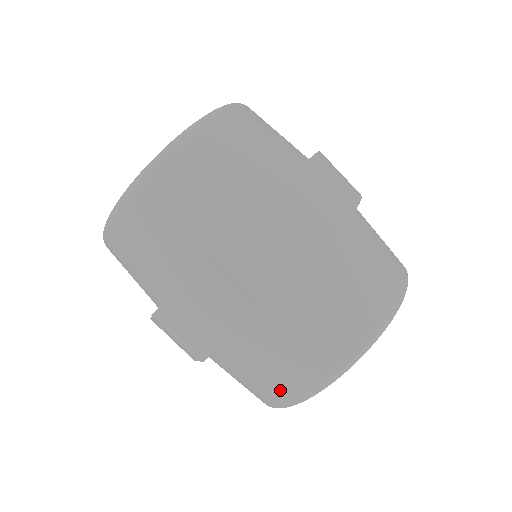
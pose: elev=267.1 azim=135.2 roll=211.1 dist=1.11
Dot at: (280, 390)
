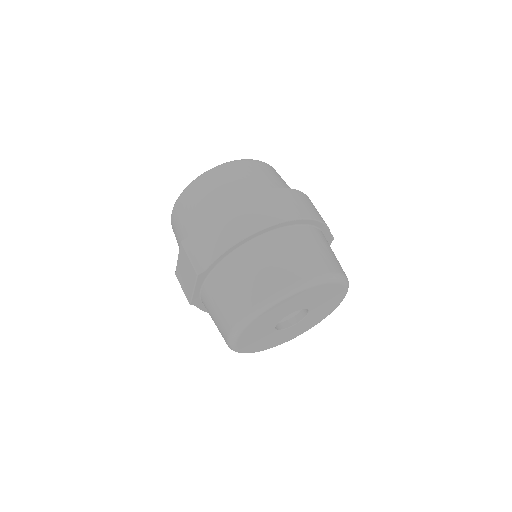
Dot at: (222, 331)
